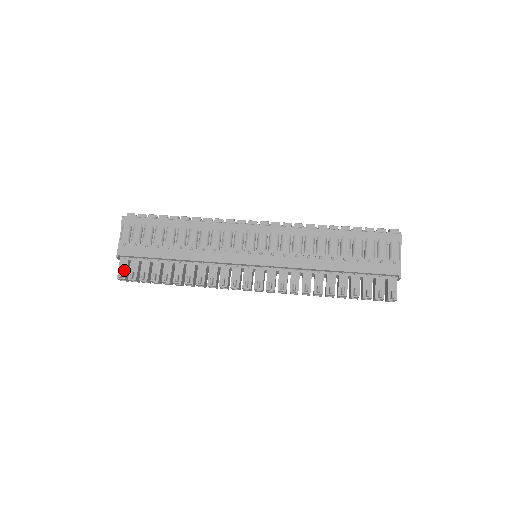
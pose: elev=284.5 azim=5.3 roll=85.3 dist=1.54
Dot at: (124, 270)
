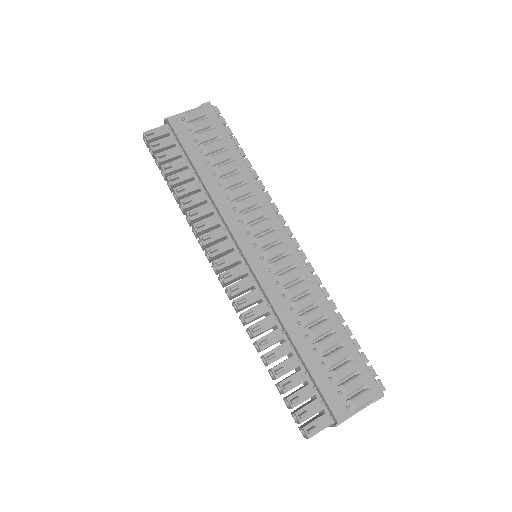
Dot at: (156, 134)
